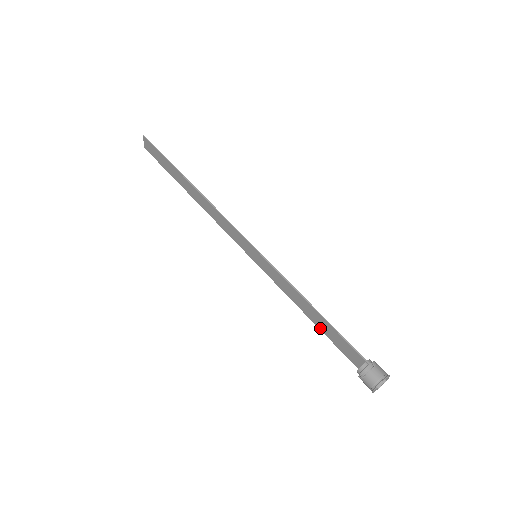
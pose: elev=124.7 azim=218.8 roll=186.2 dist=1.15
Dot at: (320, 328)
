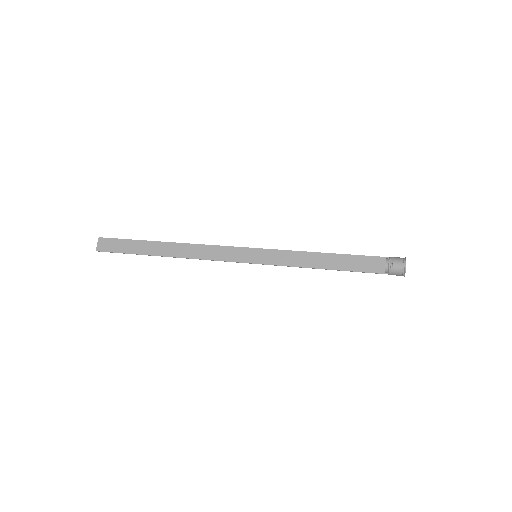
Dot at: (337, 268)
